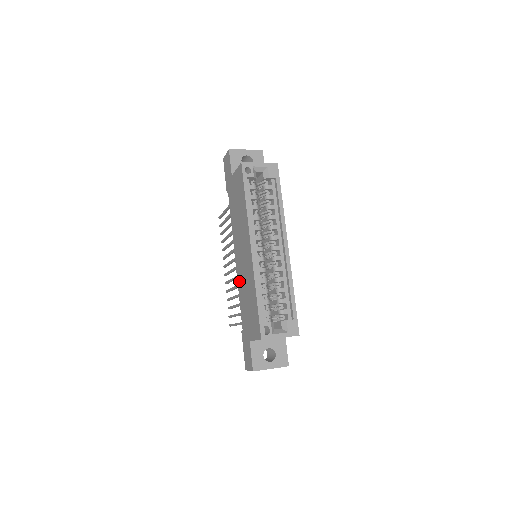
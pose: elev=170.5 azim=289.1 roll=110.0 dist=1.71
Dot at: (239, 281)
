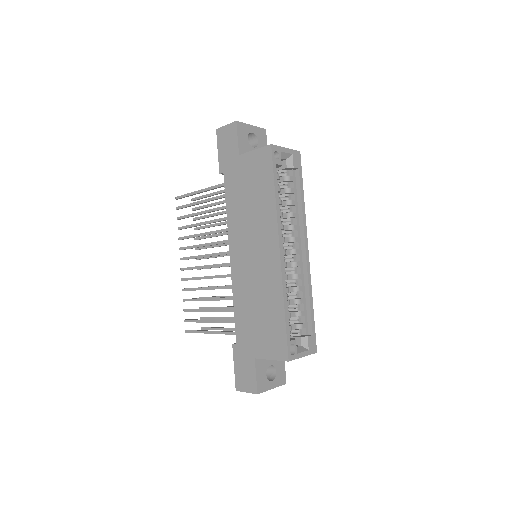
Dot at: (238, 285)
